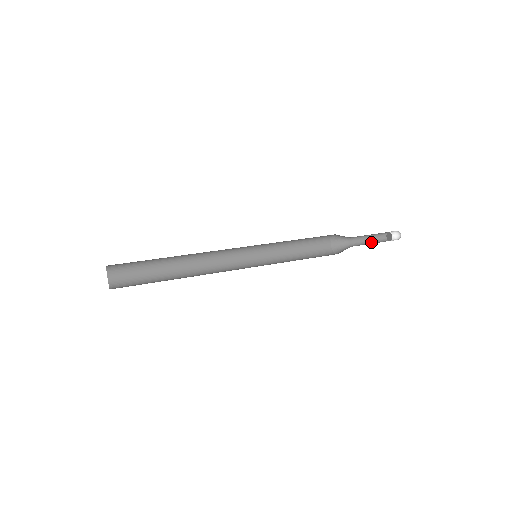
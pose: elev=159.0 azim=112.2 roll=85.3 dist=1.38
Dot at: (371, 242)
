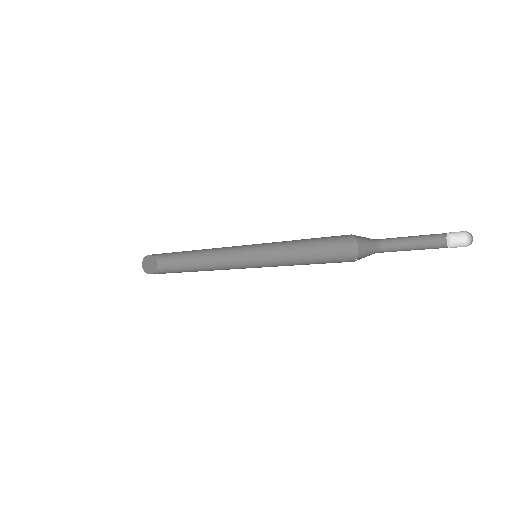
Dot at: (415, 249)
